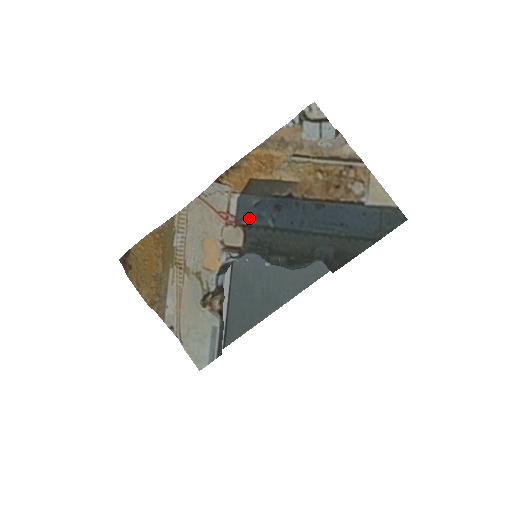
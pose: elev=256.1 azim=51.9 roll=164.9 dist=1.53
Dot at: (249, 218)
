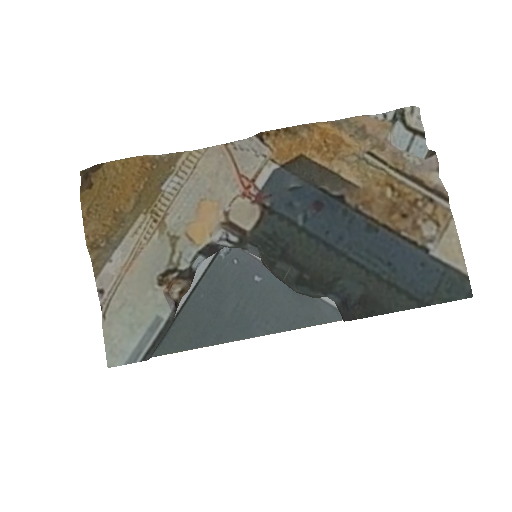
Dot at: (276, 200)
